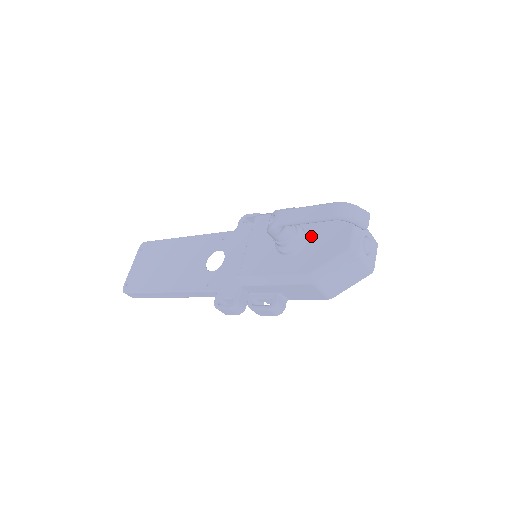
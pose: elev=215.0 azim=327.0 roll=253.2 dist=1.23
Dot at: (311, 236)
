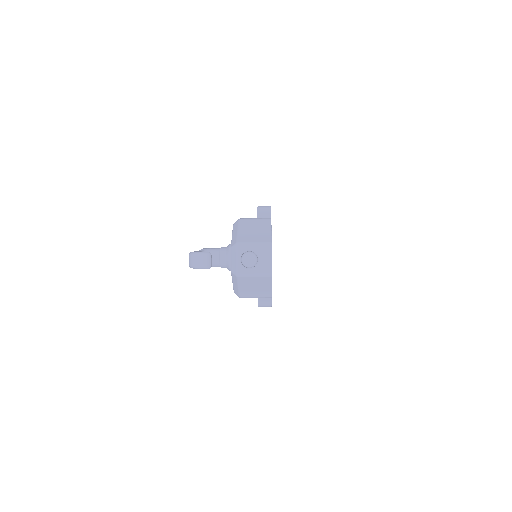
Dot at: occluded
